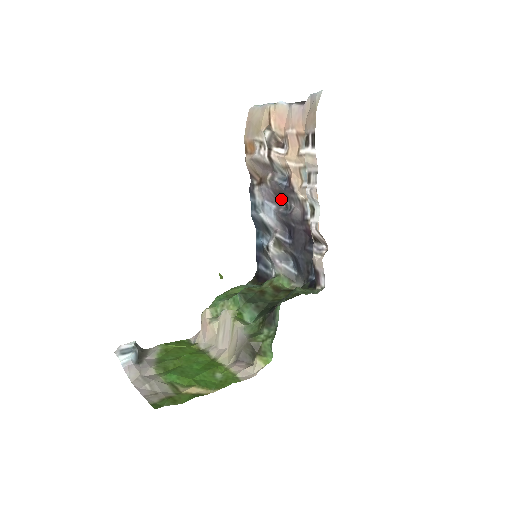
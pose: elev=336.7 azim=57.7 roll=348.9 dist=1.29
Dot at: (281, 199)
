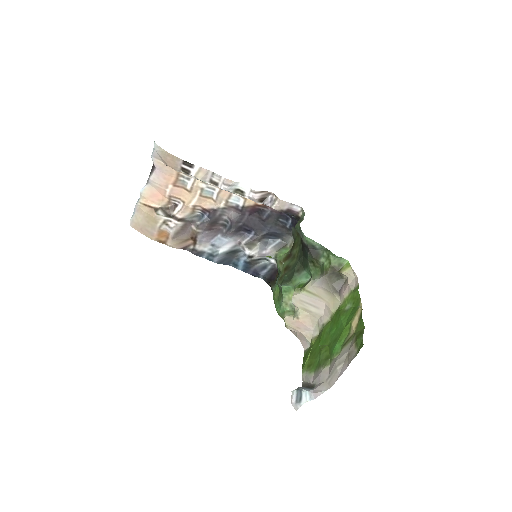
Dot at: (216, 227)
